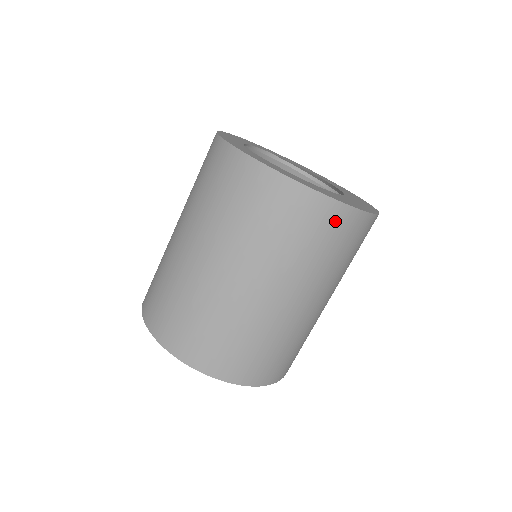
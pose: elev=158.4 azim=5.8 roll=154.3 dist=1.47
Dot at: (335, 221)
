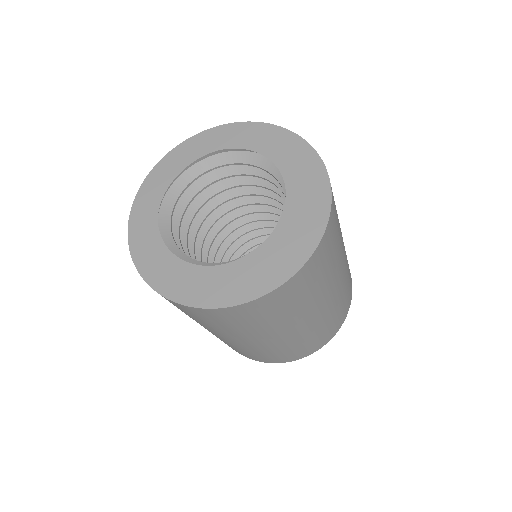
Dot at: (225, 315)
